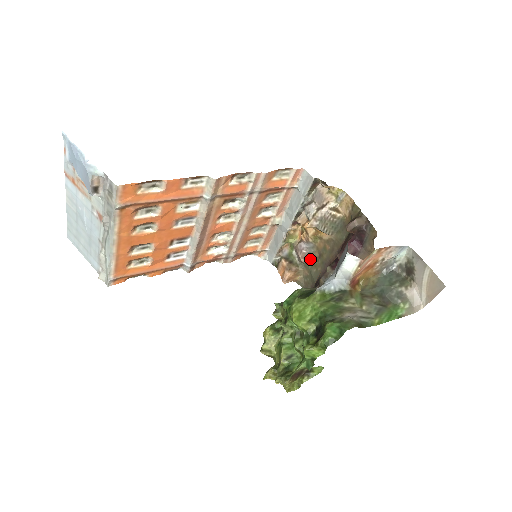
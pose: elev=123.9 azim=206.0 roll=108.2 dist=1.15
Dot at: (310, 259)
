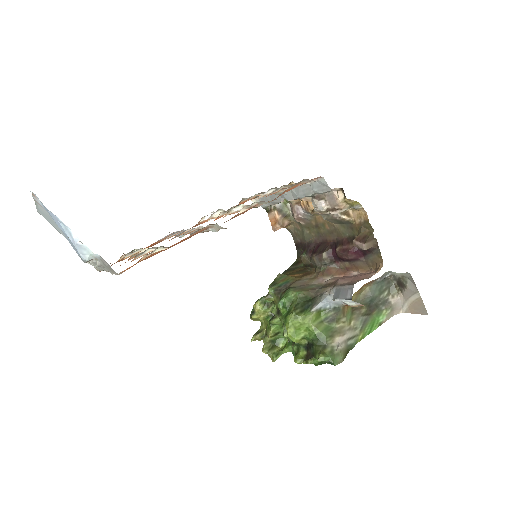
Dot at: (305, 222)
